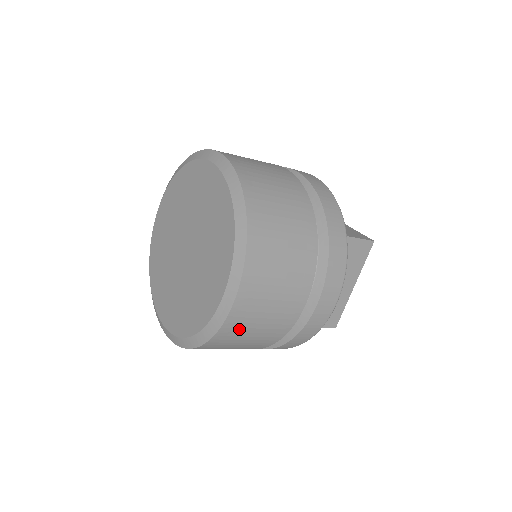
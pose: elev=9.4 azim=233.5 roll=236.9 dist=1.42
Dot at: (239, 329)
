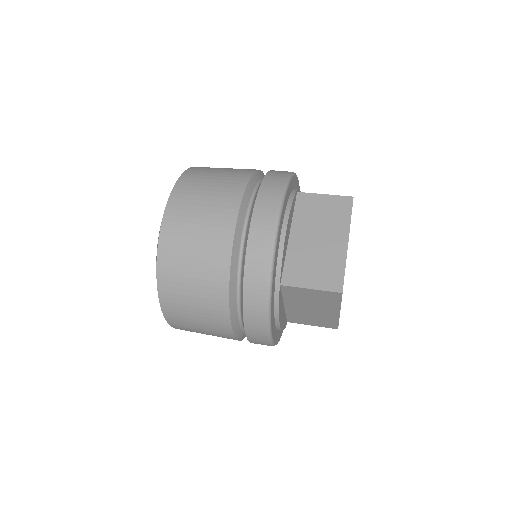
Dot at: occluded
